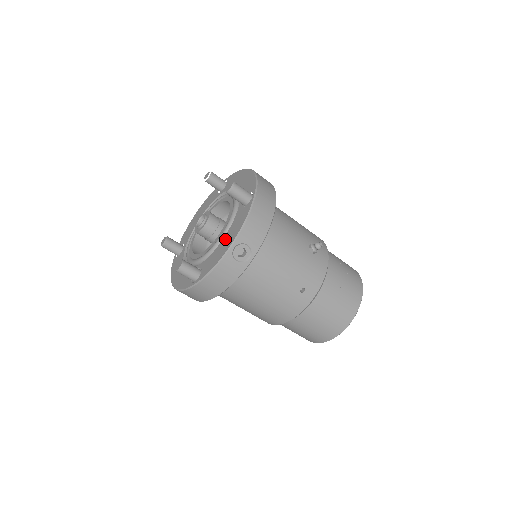
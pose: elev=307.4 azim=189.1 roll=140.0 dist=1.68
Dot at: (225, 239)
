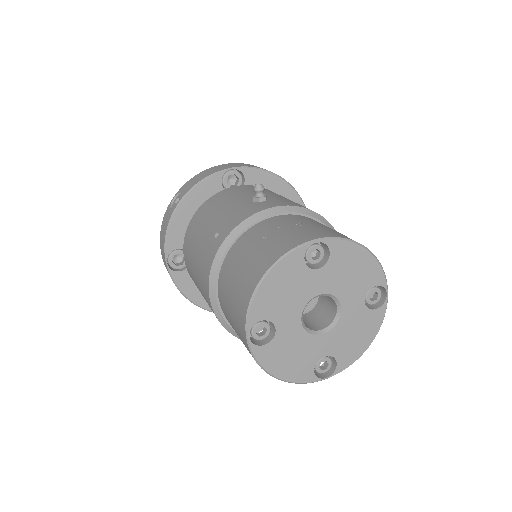
Dot at: occluded
